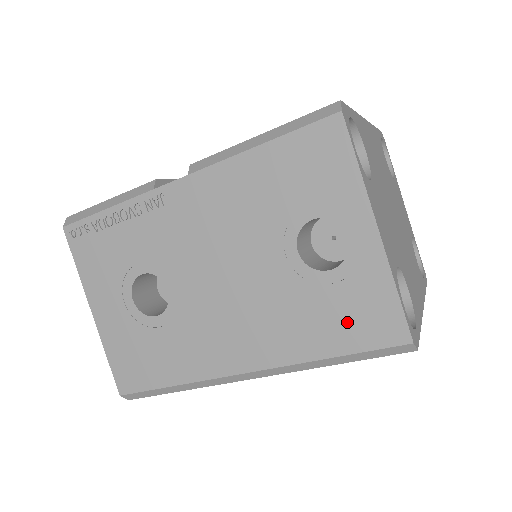
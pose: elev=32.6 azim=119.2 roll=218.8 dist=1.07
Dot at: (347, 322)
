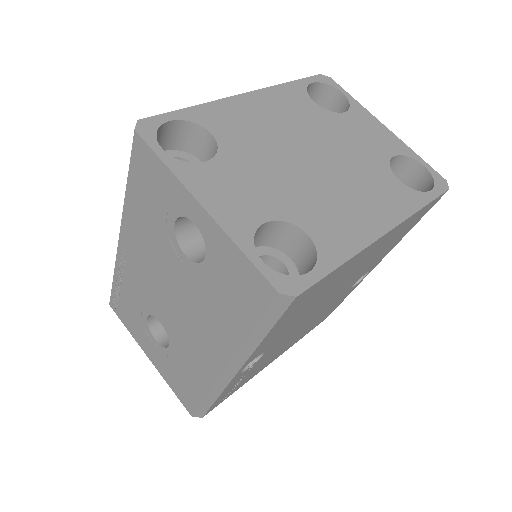
Dot at: (237, 297)
